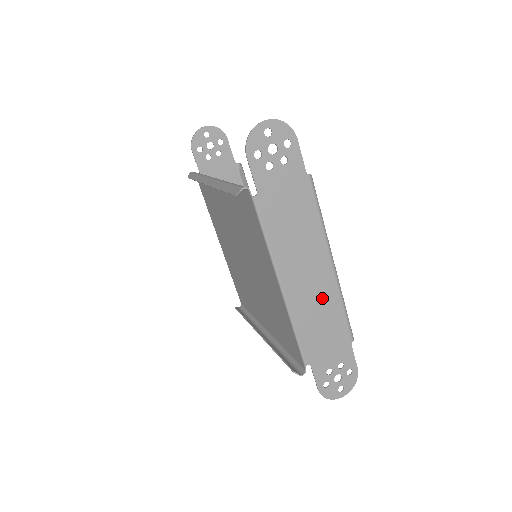
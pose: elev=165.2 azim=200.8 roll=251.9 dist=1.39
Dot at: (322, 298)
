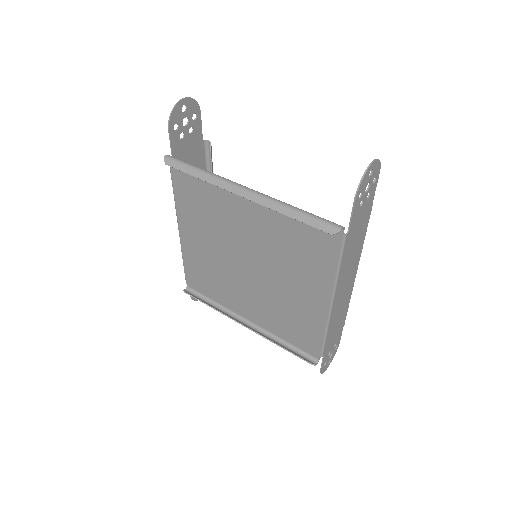
Dot at: (345, 301)
